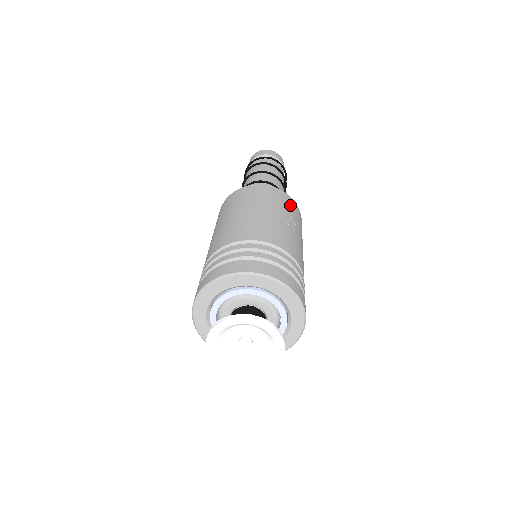
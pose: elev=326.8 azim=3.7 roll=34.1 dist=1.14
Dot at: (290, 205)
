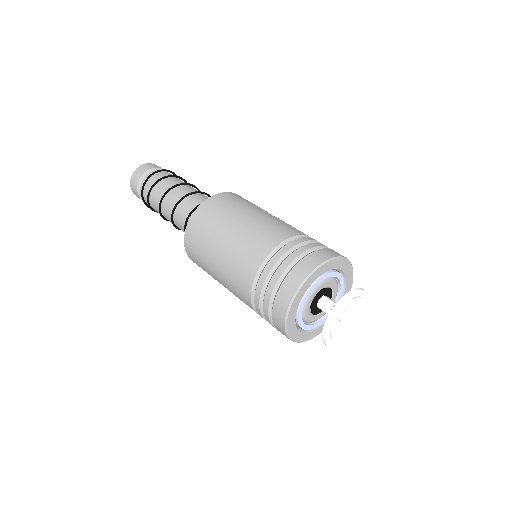
Dot at: occluded
